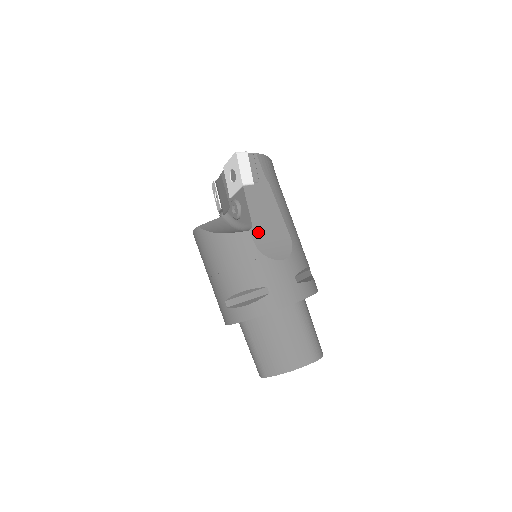
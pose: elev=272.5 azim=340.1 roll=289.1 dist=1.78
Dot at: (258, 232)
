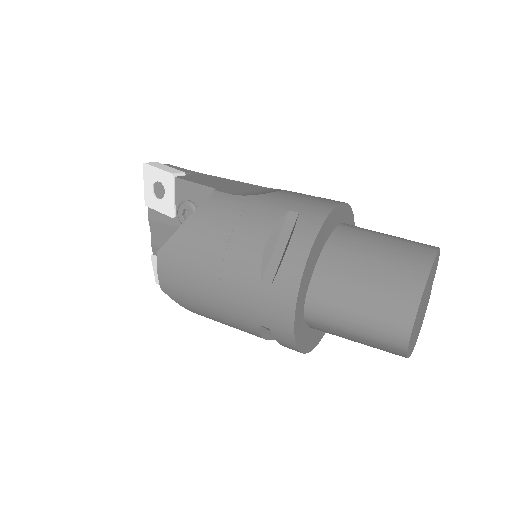
Dot at: (227, 190)
